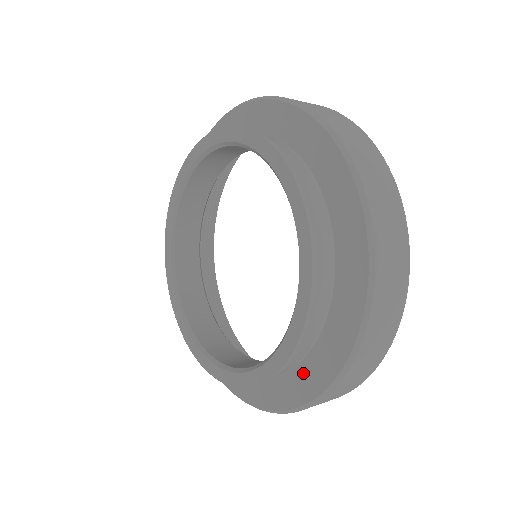
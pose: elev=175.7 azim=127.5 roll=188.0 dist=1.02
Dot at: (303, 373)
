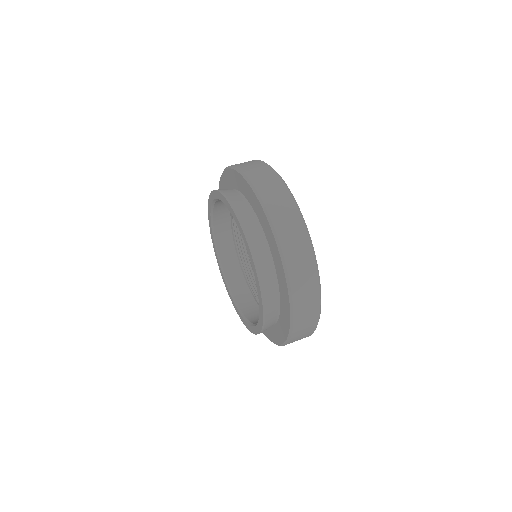
Dot at: (280, 327)
